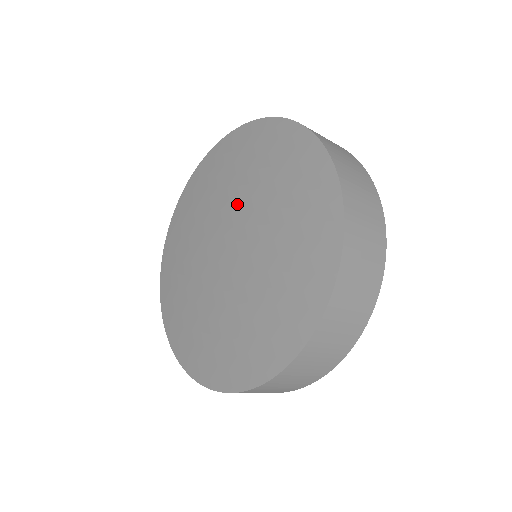
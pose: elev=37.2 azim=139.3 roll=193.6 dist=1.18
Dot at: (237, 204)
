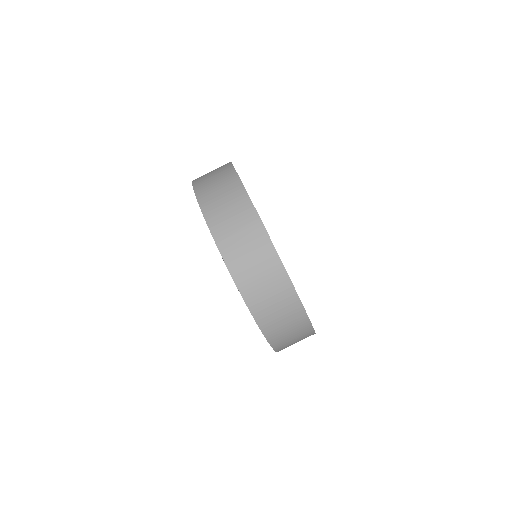
Dot at: occluded
